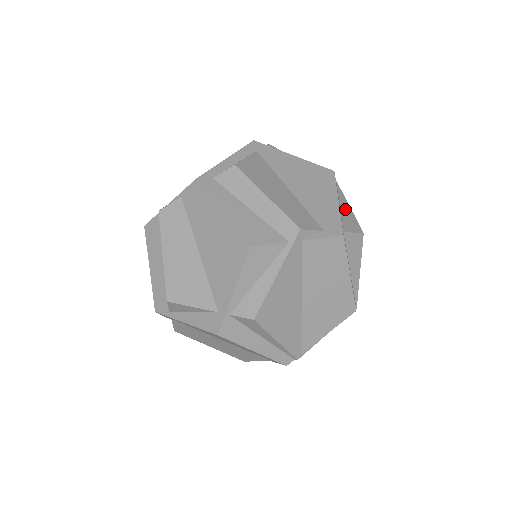
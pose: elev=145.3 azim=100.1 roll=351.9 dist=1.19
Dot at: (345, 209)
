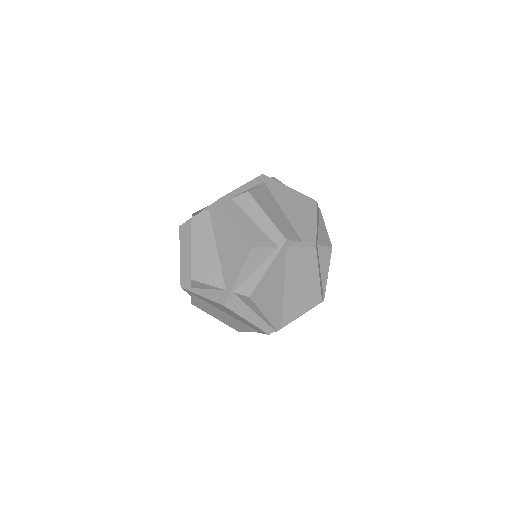
Dot at: (322, 229)
